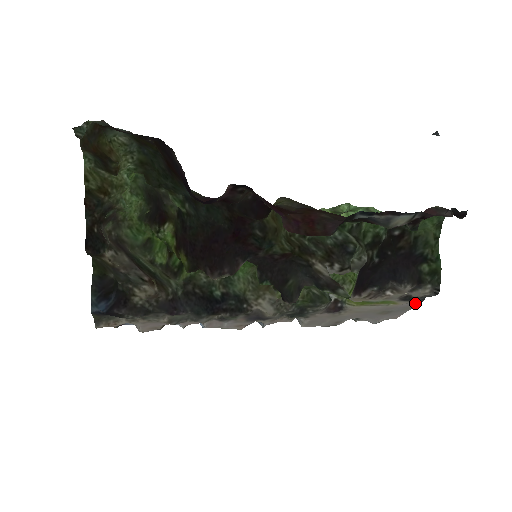
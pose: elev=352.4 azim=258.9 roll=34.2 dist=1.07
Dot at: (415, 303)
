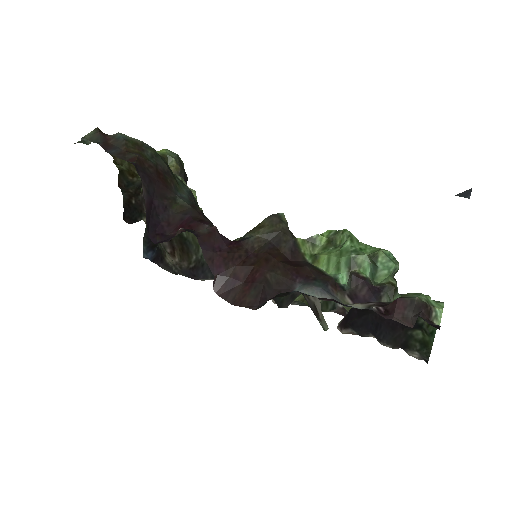
Dot at: occluded
